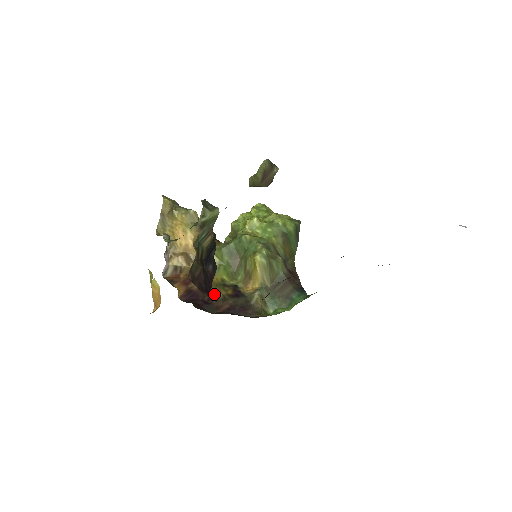
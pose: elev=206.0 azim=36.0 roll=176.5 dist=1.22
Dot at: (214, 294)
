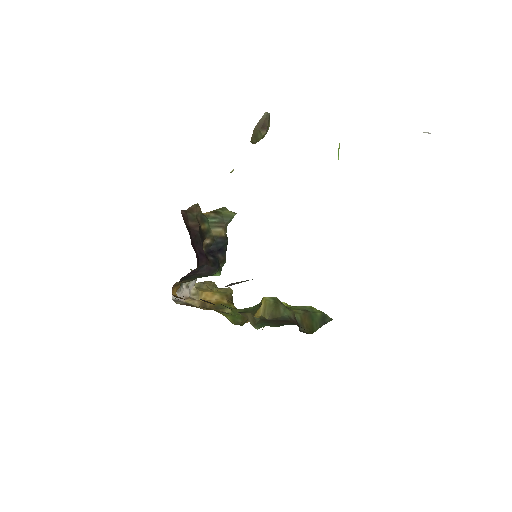
Dot at: occluded
